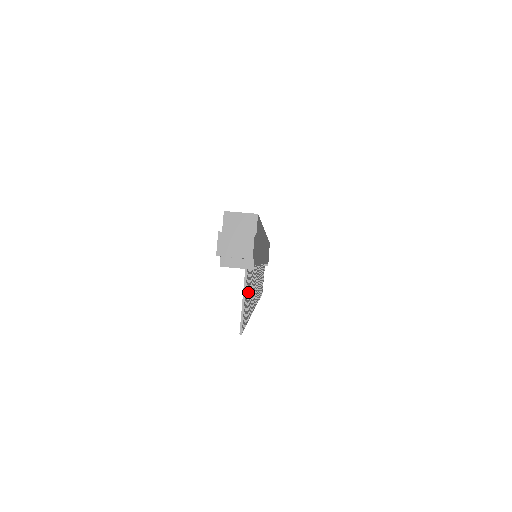
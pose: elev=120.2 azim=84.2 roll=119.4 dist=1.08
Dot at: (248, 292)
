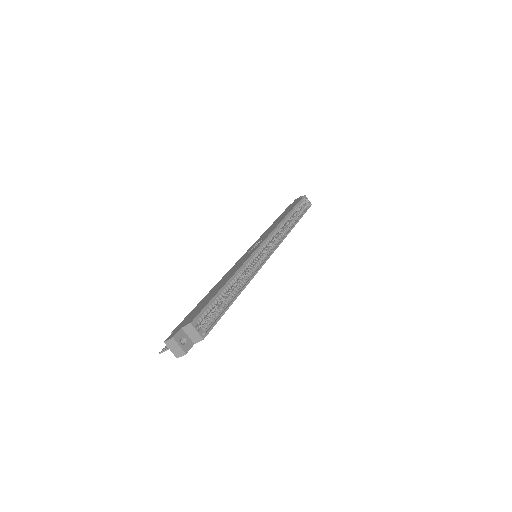
Dot at: occluded
